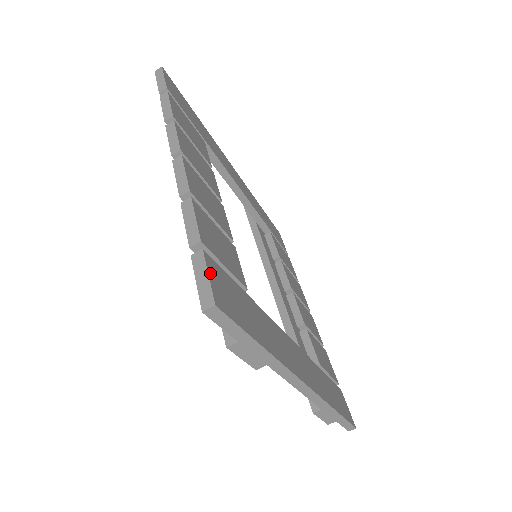
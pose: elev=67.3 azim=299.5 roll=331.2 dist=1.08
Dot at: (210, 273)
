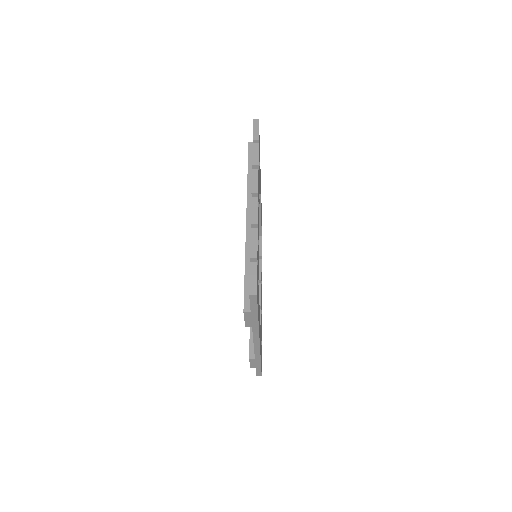
Dot at: occluded
